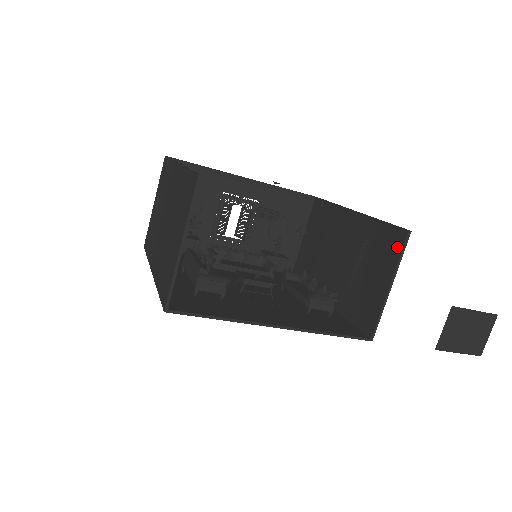
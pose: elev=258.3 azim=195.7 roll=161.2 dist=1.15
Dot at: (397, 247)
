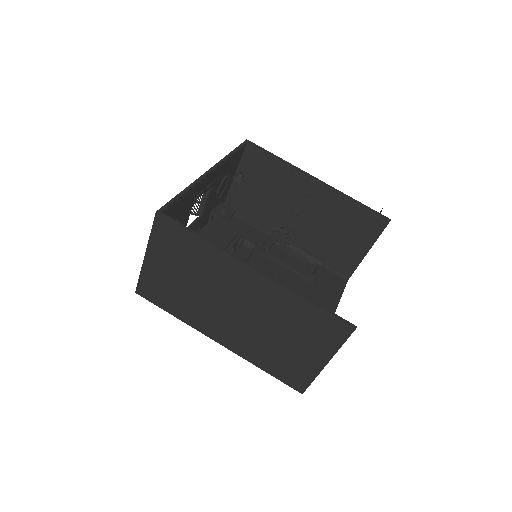
Dot at: (377, 228)
